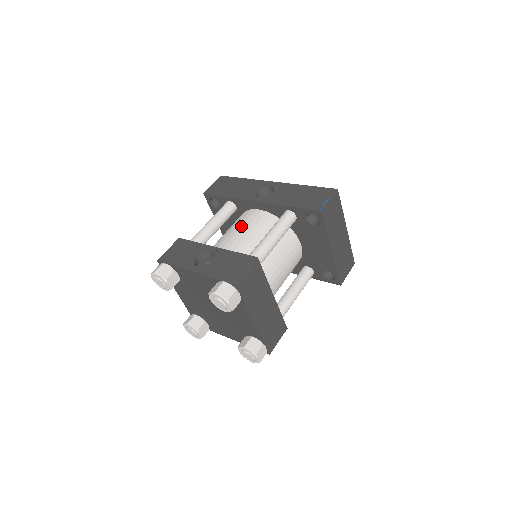
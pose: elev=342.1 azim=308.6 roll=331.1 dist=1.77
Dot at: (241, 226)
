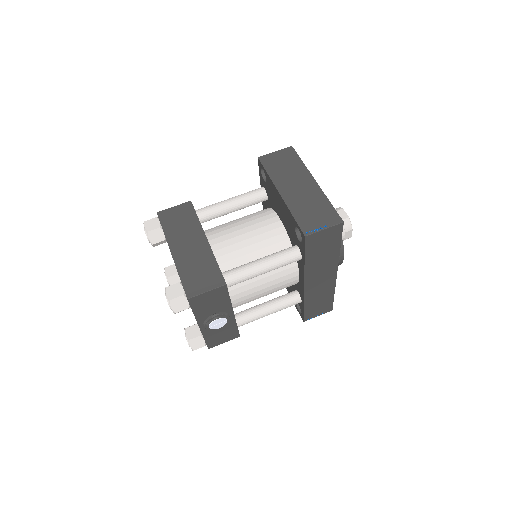
Dot at: occluded
